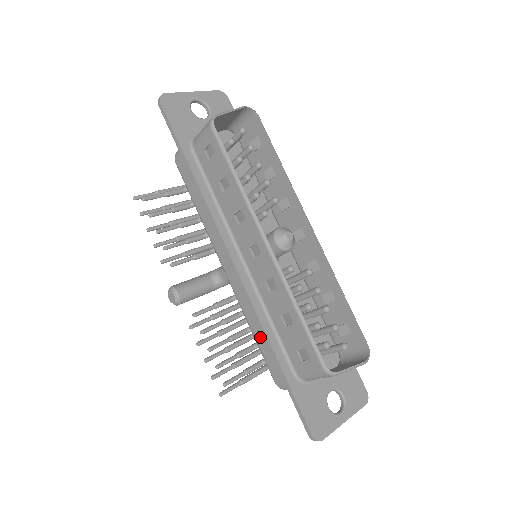
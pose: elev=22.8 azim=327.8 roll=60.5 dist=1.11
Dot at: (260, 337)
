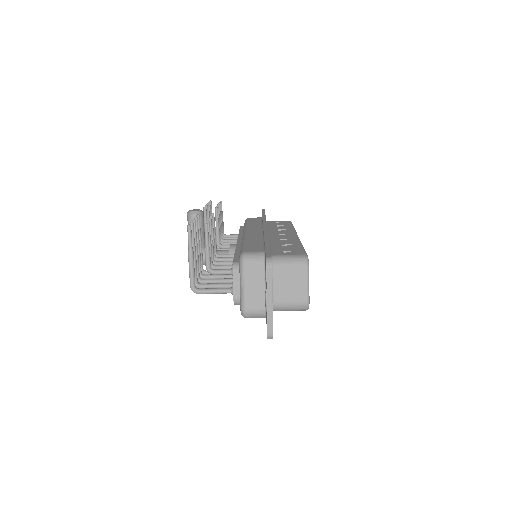
Dot at: (253, 243)
